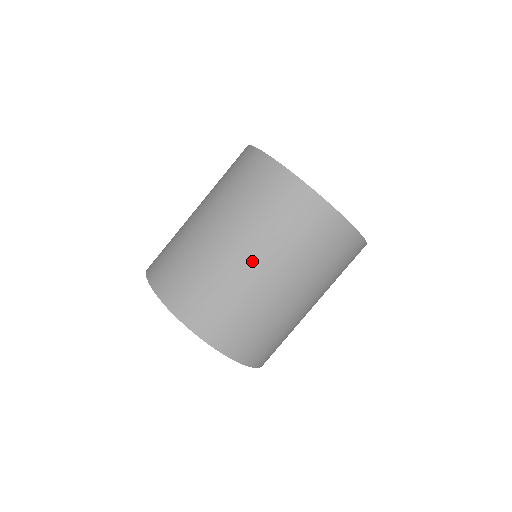
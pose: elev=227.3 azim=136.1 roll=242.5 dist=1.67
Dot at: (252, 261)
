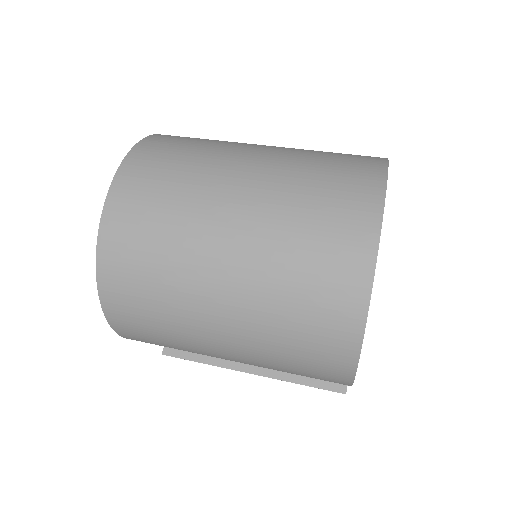
Dot at: (253, 163)
